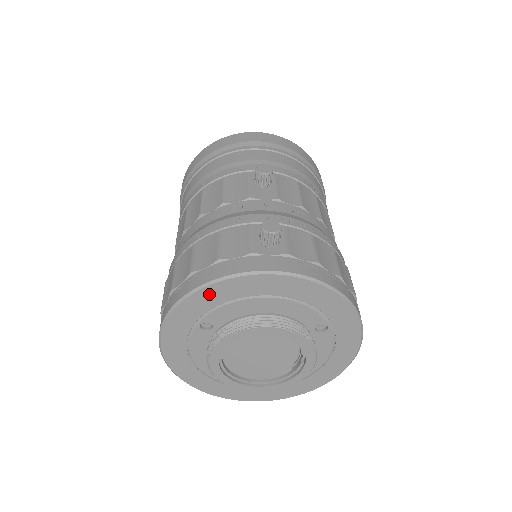
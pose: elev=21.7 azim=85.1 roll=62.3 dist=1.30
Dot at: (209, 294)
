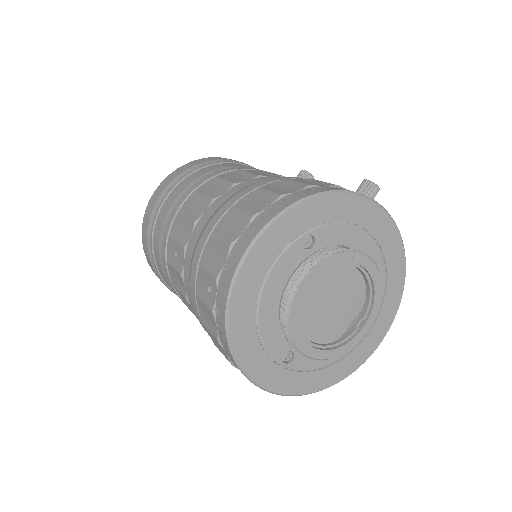
Dot at: (336, 203)
